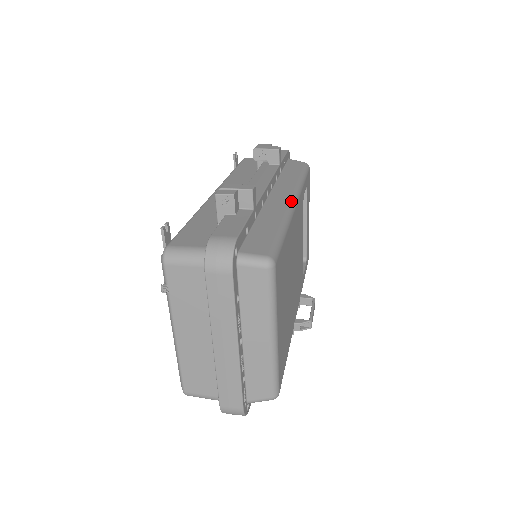
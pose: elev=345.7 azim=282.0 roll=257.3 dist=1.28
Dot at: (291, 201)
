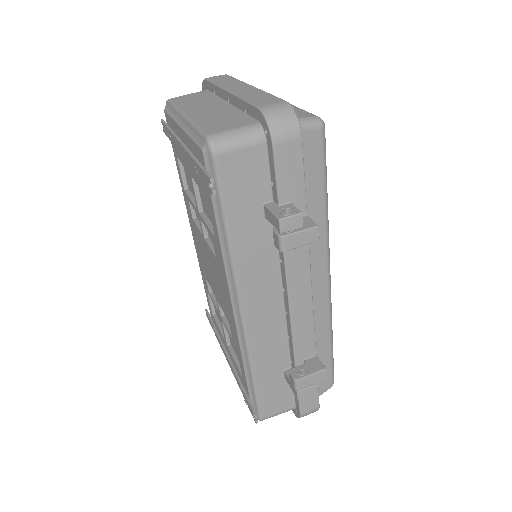
Dot at: (329, 290)
